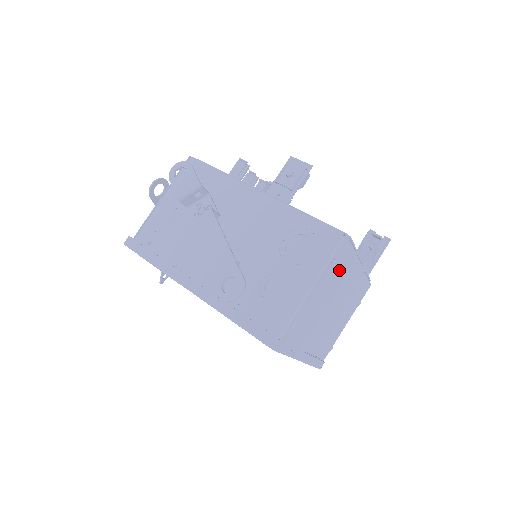
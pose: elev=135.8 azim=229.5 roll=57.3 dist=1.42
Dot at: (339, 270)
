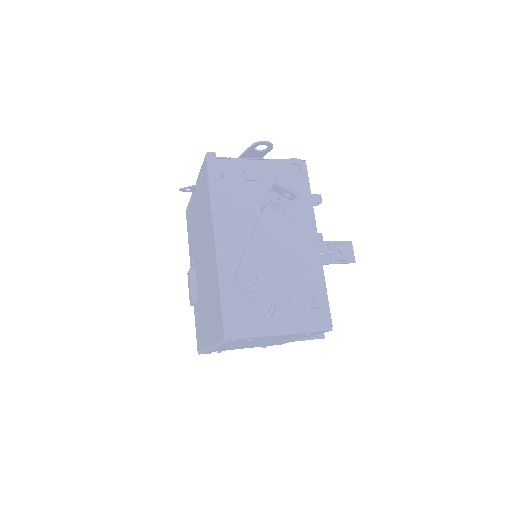
Dot at: (300, 335)
